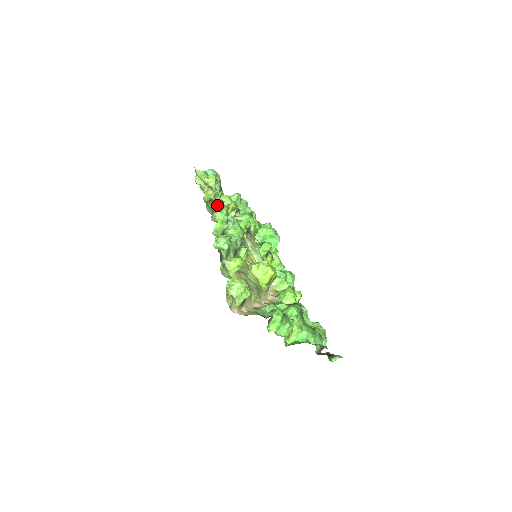
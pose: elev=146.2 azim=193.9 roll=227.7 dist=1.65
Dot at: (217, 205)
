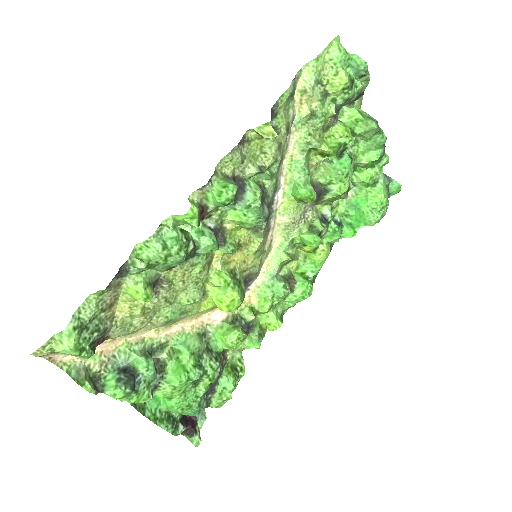
Dot at: (299, 133)
